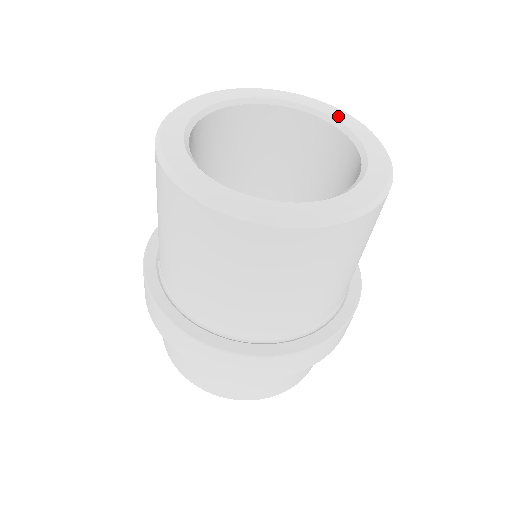
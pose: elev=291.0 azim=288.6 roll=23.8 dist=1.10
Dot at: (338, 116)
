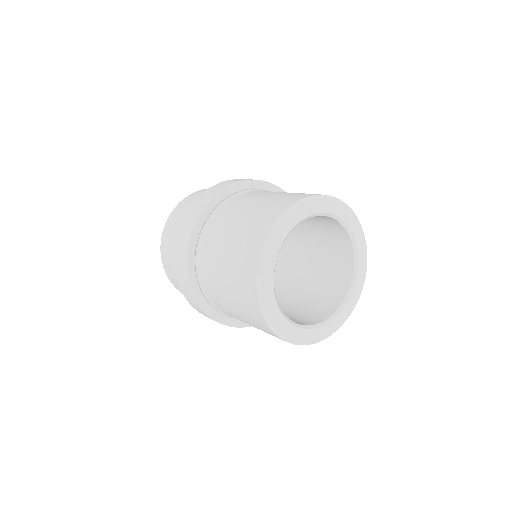
Dot at: (361, 273)
